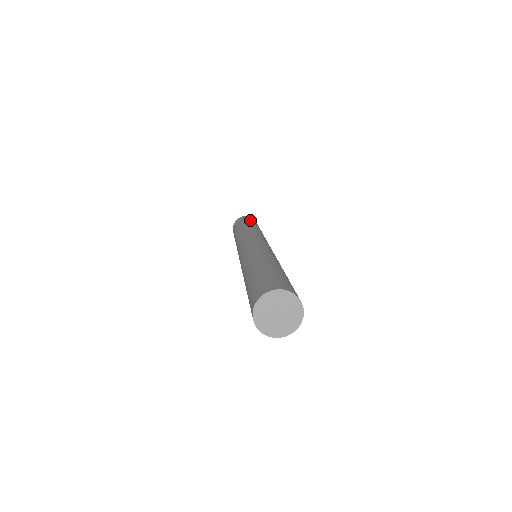
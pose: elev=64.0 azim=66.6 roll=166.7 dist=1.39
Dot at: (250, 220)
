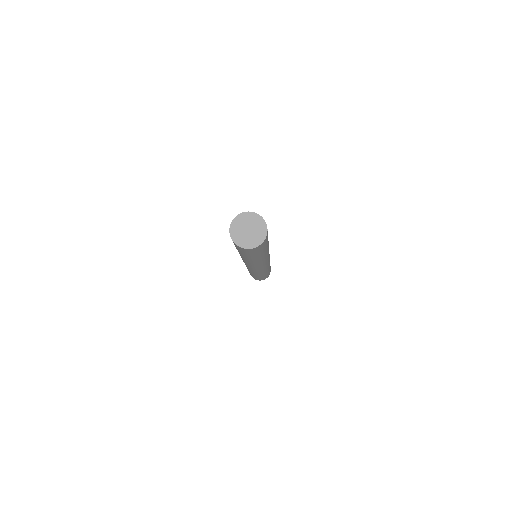
Dot at: occluded
